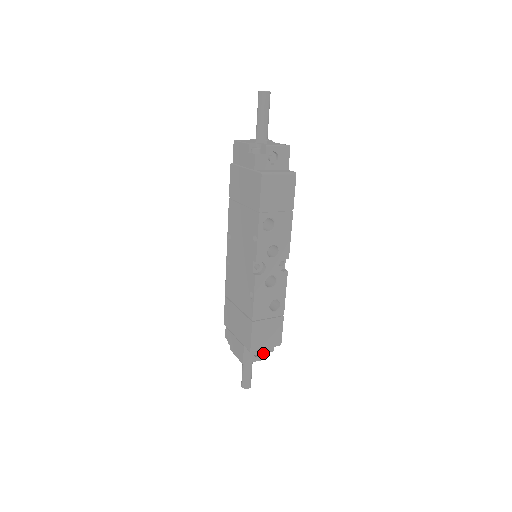
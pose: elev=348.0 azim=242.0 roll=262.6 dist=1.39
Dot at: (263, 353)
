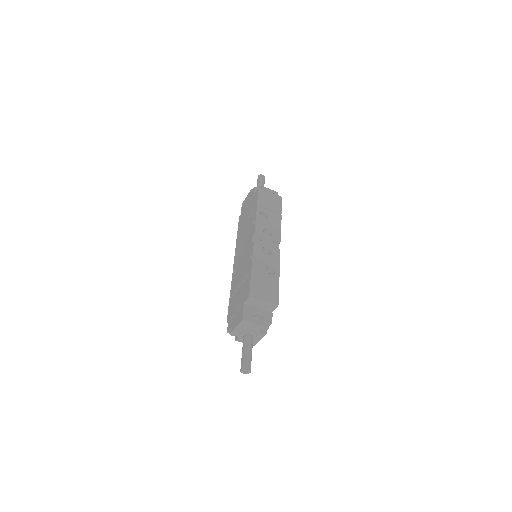
Dot at: (262, 320)
